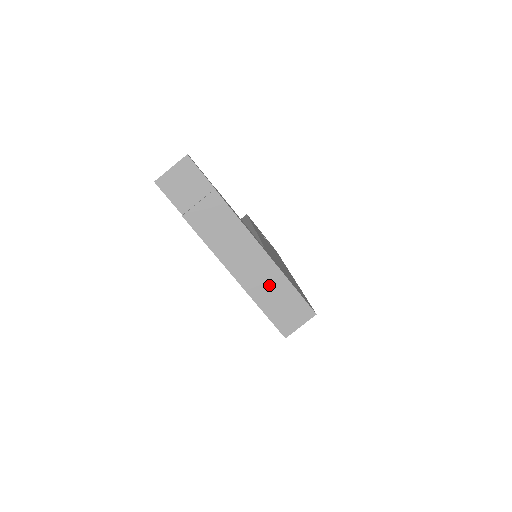
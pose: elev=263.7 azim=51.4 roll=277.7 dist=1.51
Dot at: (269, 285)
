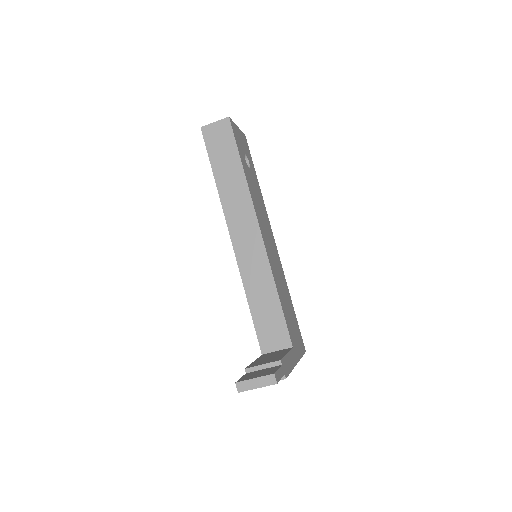
Dot at: occluded
